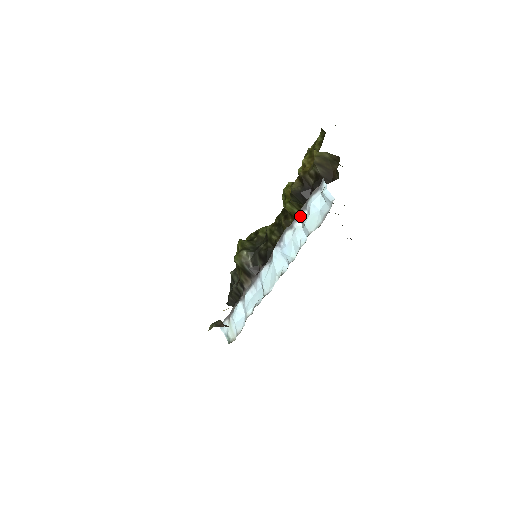
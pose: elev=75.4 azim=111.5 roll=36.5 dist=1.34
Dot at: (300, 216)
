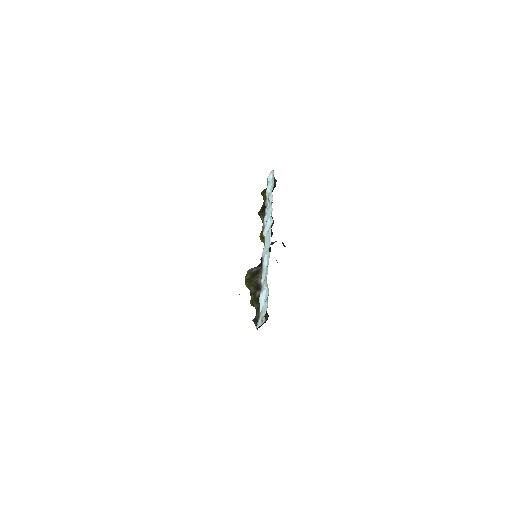
Dot at: (266, 204)
